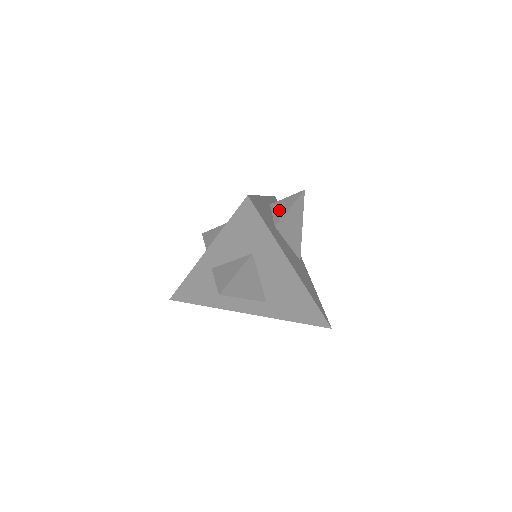
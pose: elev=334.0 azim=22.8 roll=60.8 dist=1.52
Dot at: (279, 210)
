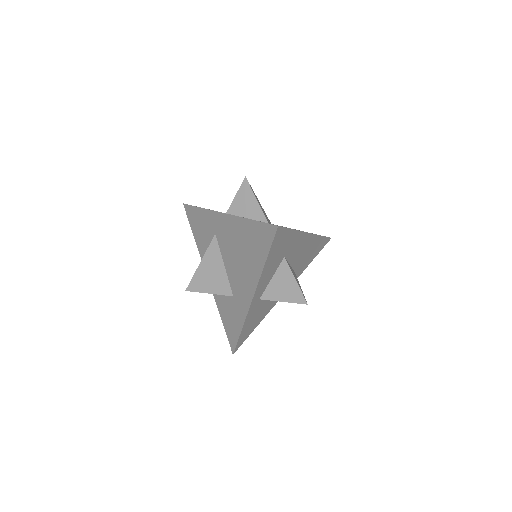
Dot at: (248, 210)
